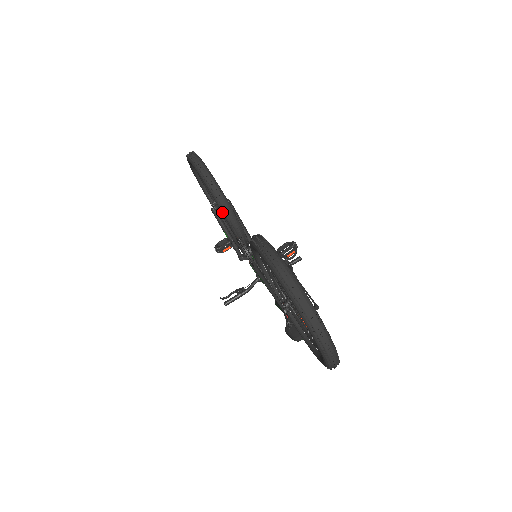
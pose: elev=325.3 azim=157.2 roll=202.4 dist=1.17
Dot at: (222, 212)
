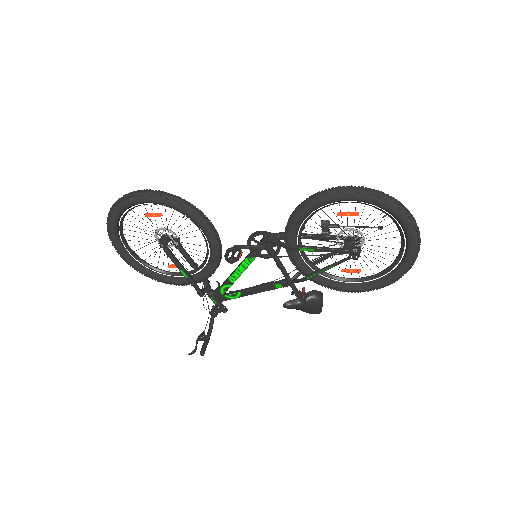
Dot at: (207, 230)
